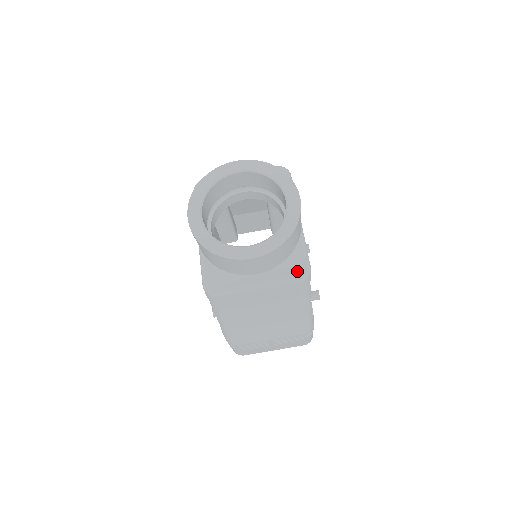
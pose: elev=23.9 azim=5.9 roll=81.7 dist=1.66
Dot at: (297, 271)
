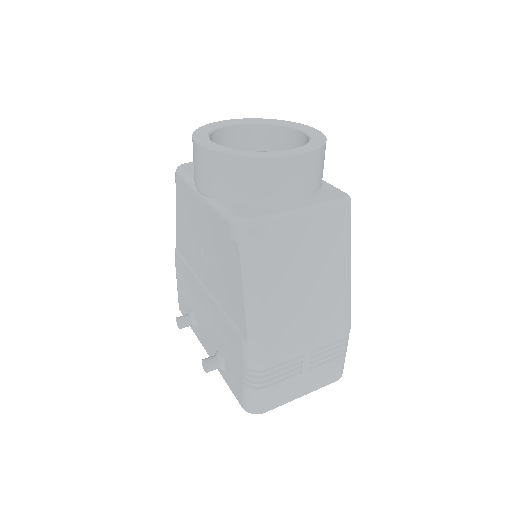
Dot at: (337, 196)
